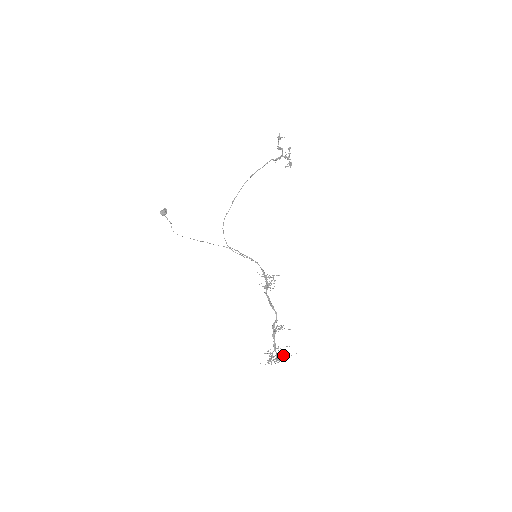
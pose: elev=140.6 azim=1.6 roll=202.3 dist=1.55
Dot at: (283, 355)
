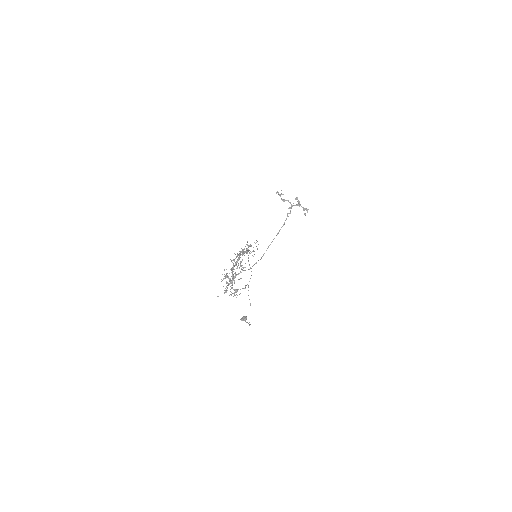
Dot at: (236, 275)
